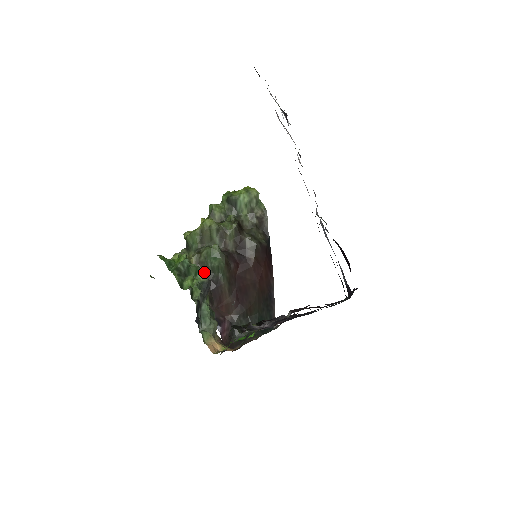
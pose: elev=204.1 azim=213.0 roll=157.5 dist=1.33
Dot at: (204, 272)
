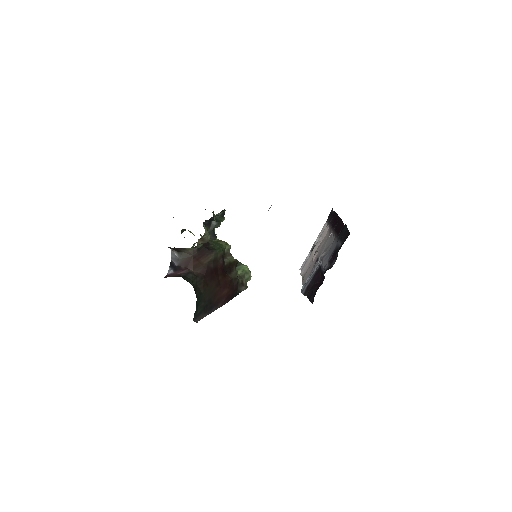
Dot at: (208, 242)
